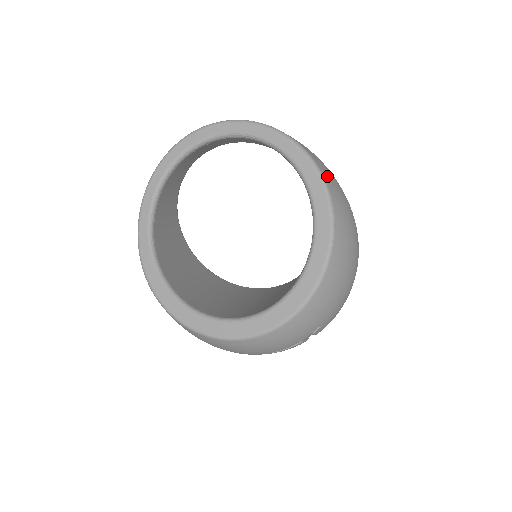
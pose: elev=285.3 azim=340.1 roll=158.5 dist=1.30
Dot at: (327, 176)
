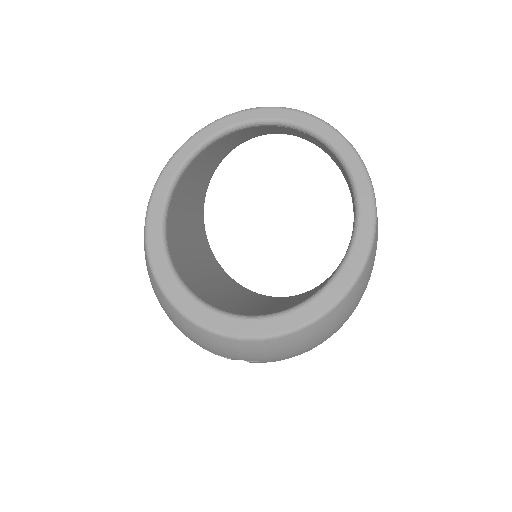
Dot at: (374, 250)
